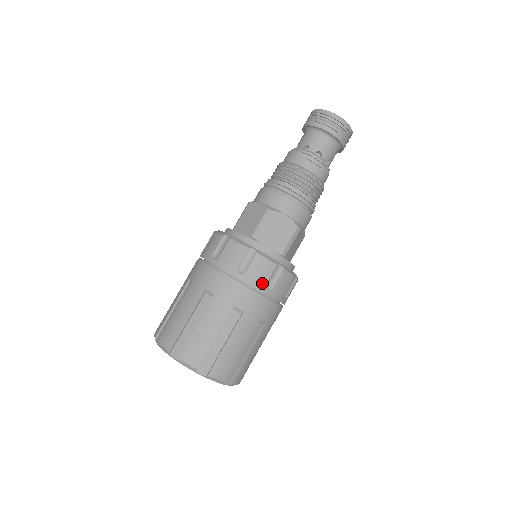
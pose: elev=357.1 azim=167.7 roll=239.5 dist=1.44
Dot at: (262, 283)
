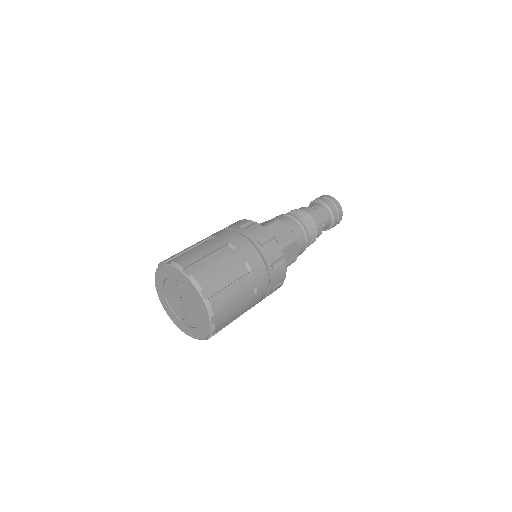
Dot at: (275, 283)
